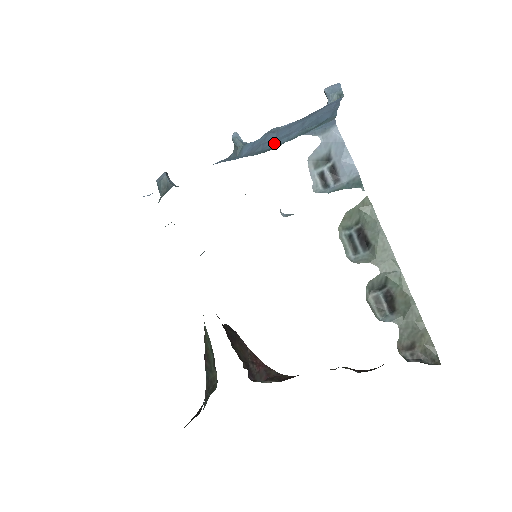
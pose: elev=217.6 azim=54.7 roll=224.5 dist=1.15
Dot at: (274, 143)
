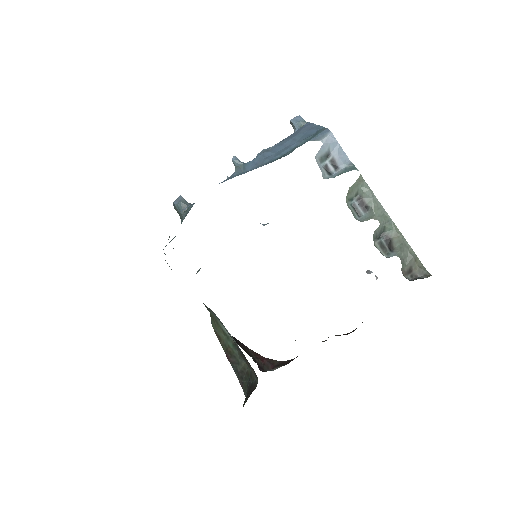
Dot at: (280, 154)
